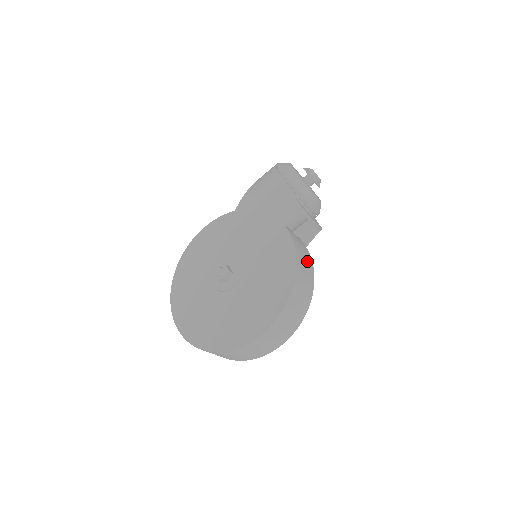
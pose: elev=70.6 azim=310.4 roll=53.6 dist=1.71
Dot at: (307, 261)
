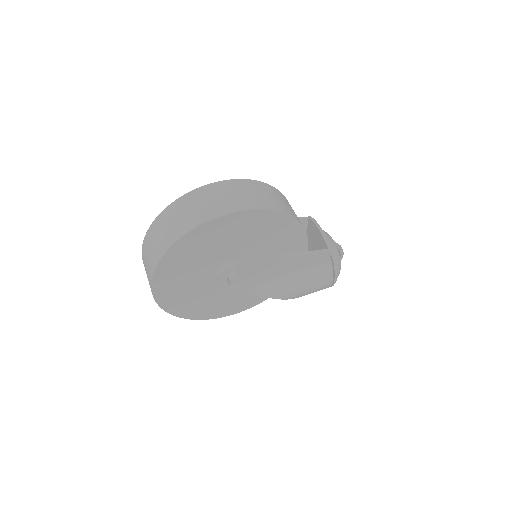
Dot at: occluded
